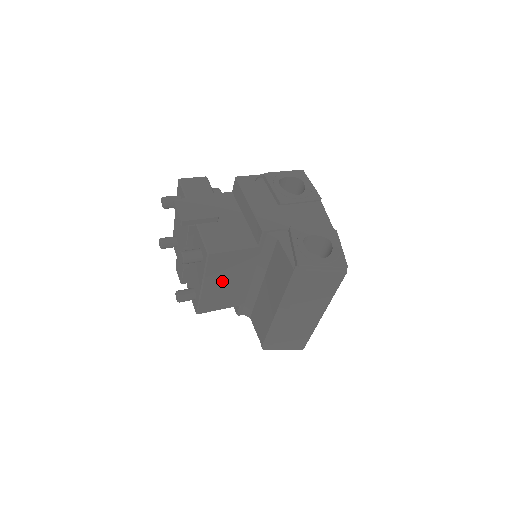
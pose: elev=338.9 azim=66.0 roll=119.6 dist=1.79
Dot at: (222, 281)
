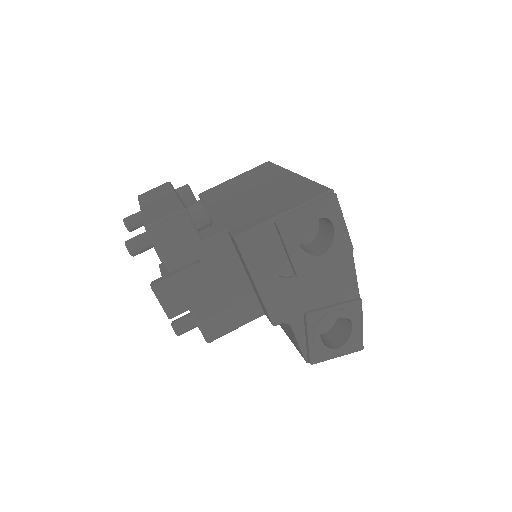
Dot at: occluded
